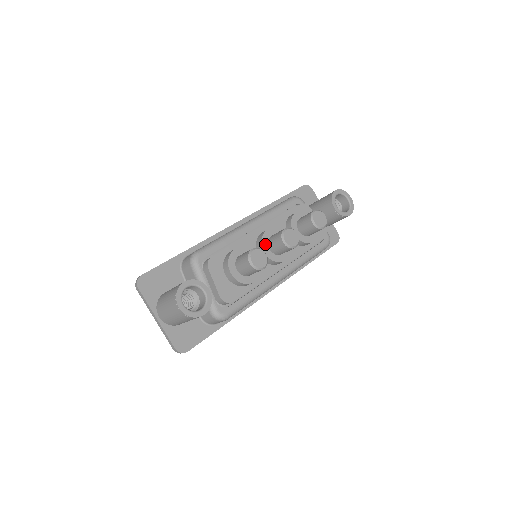
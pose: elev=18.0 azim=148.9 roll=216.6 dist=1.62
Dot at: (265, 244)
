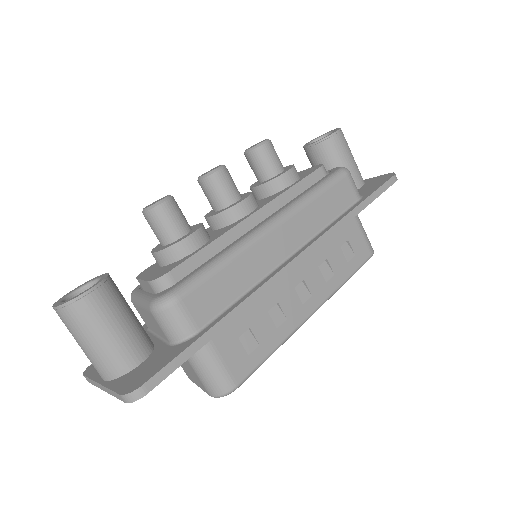
Dot at: (210, 214)
